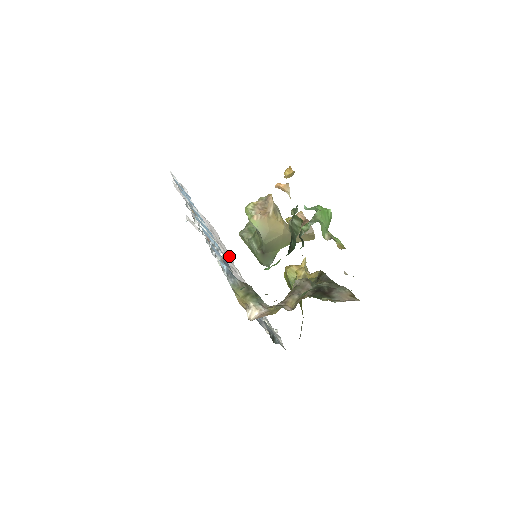
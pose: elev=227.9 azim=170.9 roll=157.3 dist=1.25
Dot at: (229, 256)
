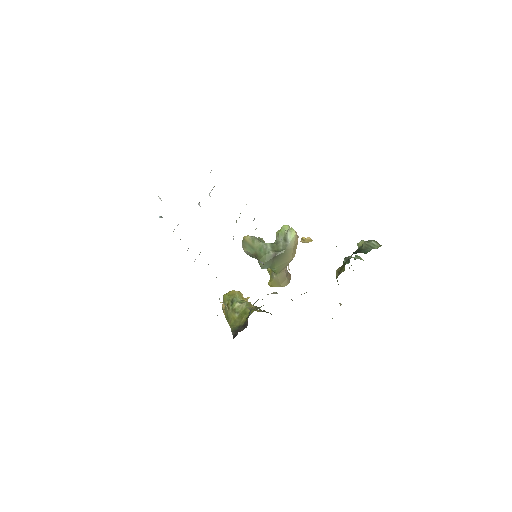
Dot at: occluded
